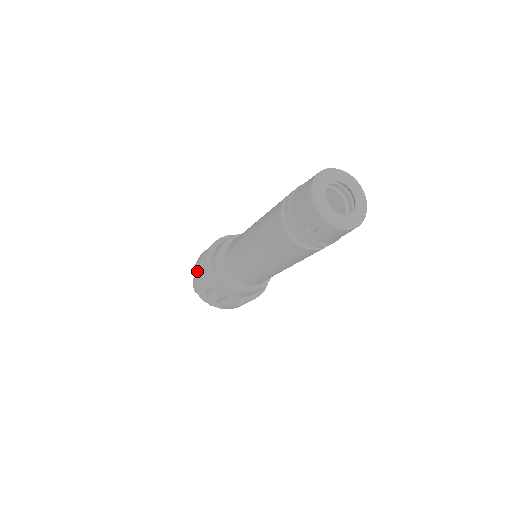
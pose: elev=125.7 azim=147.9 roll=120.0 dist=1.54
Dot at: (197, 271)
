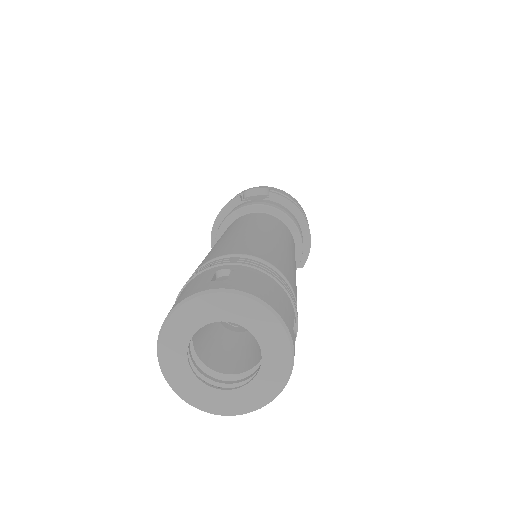
Dot at: occluded
